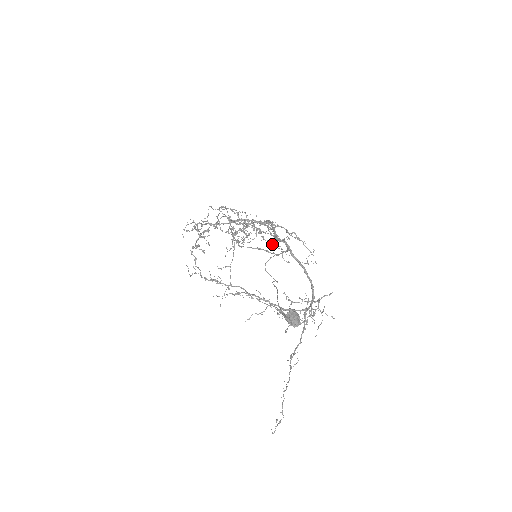
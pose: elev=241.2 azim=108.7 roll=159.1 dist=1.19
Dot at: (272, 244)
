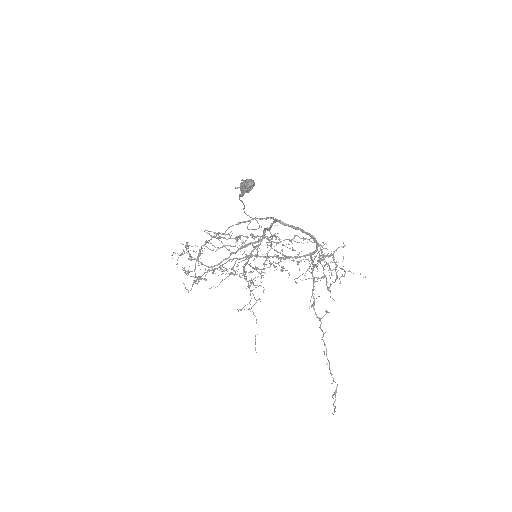
Dot at: (268, 239)
